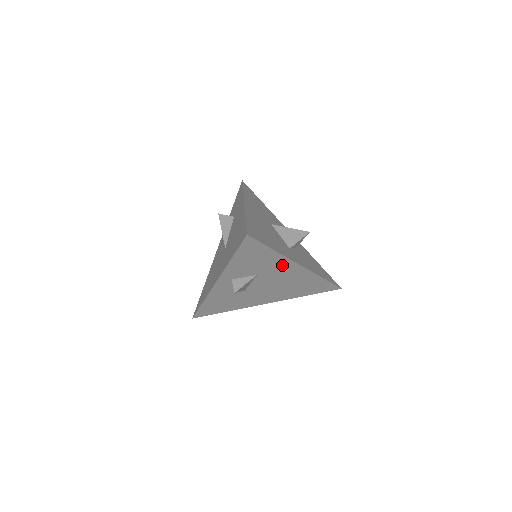
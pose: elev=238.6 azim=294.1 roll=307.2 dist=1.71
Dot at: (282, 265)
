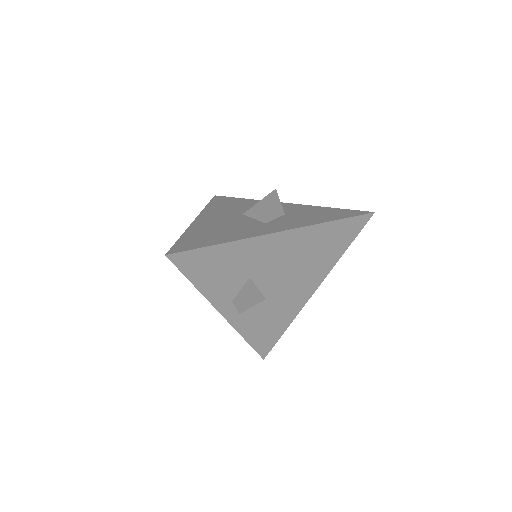
Dot at: (258, 248)
